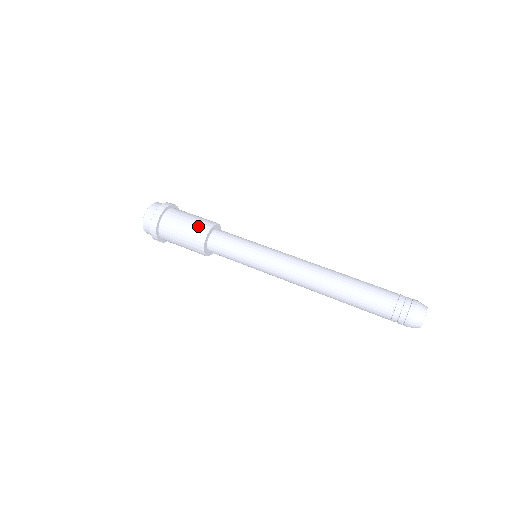
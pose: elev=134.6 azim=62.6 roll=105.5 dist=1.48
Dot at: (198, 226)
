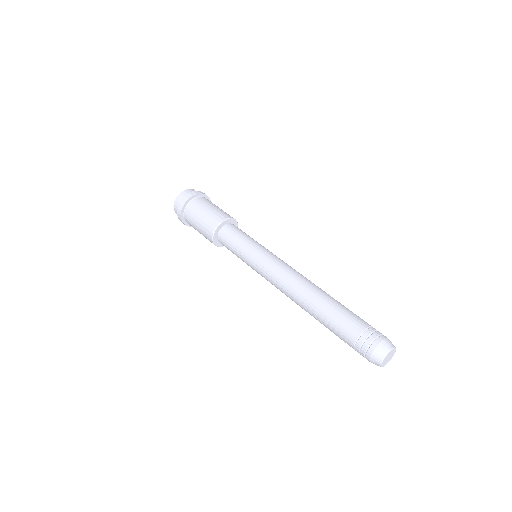
Dot at: (207, 224)
